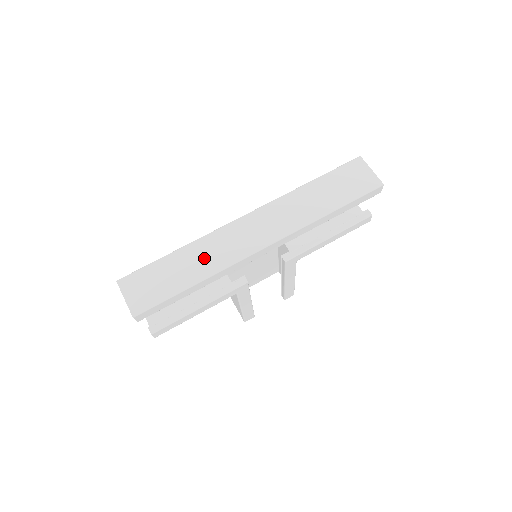
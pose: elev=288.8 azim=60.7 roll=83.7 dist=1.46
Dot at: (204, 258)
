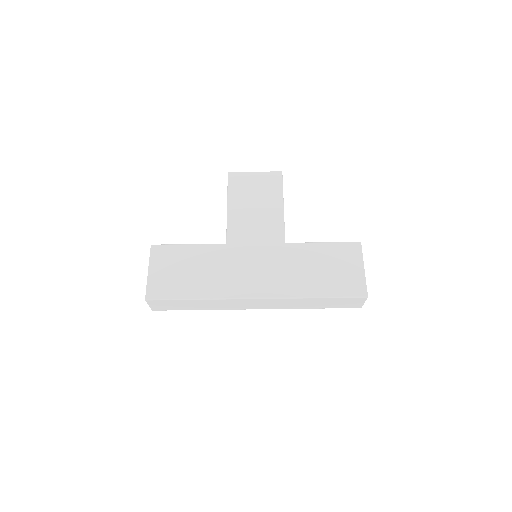
Dot at: (213, 305)
